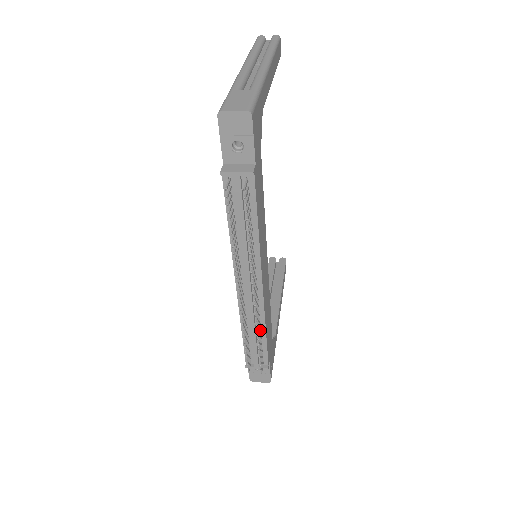
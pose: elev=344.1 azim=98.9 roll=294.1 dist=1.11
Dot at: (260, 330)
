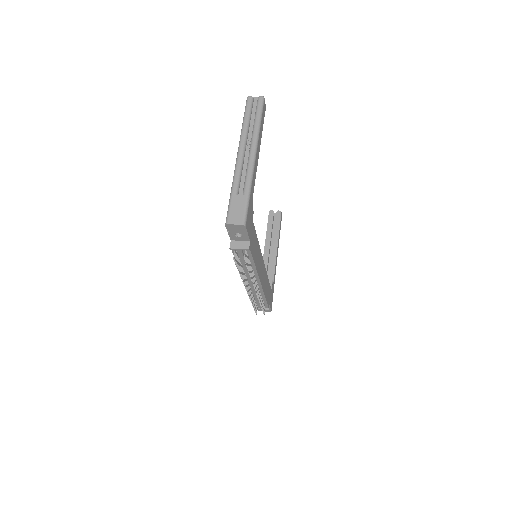
Dot at: (261, 297)
